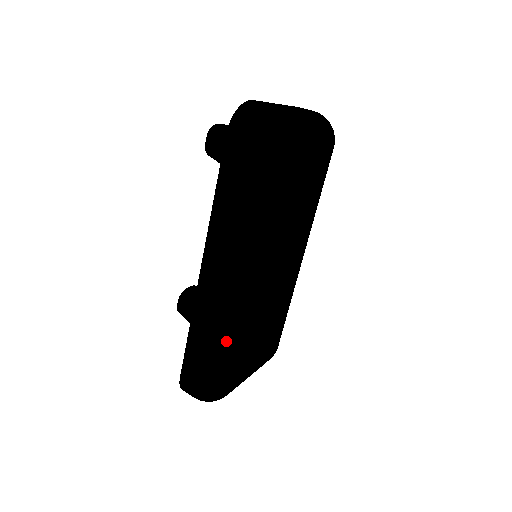
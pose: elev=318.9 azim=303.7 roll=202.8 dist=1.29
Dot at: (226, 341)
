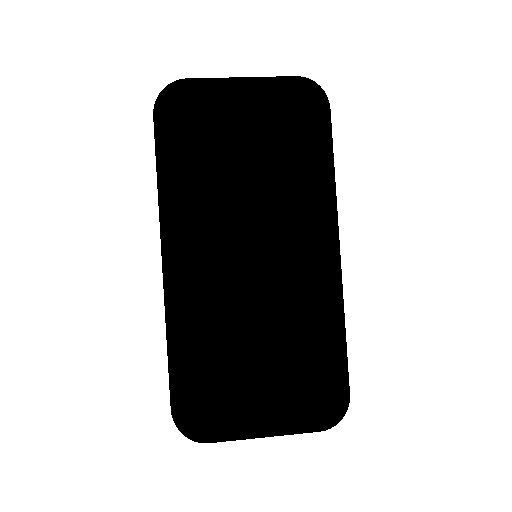
Dot at: (176, 340)
